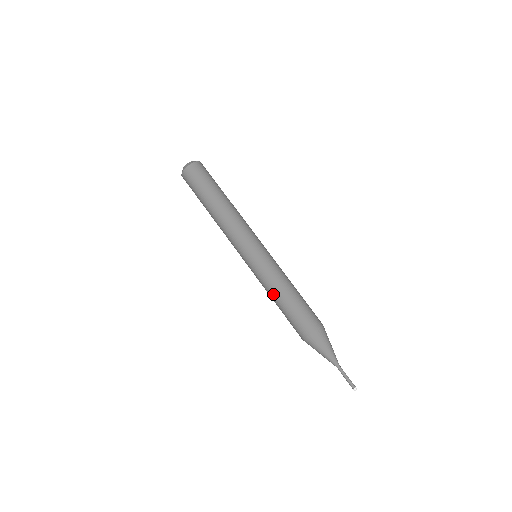
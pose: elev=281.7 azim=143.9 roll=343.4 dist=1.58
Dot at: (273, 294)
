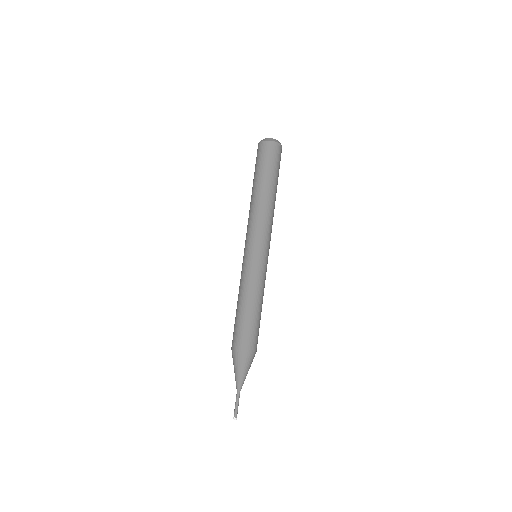
Dot at: occluded
